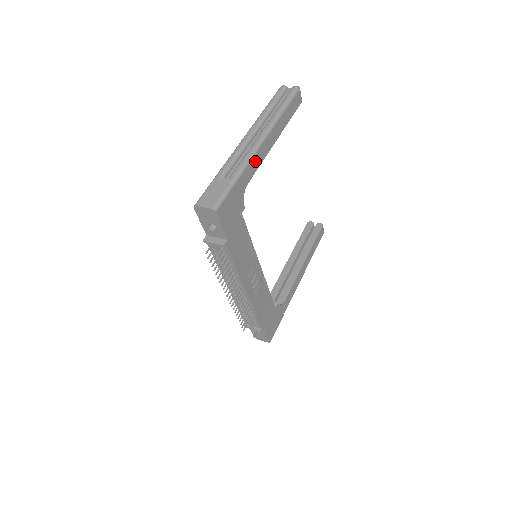
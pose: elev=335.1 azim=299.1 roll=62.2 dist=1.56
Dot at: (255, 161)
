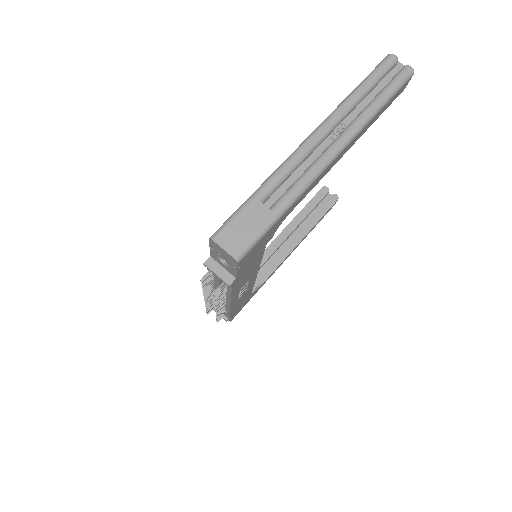
Dot at: (313, 184)
